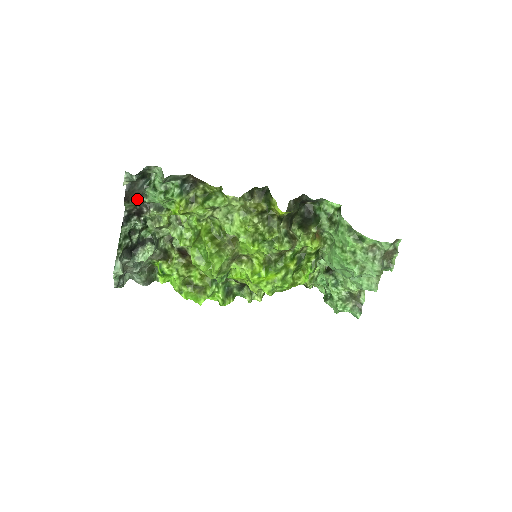
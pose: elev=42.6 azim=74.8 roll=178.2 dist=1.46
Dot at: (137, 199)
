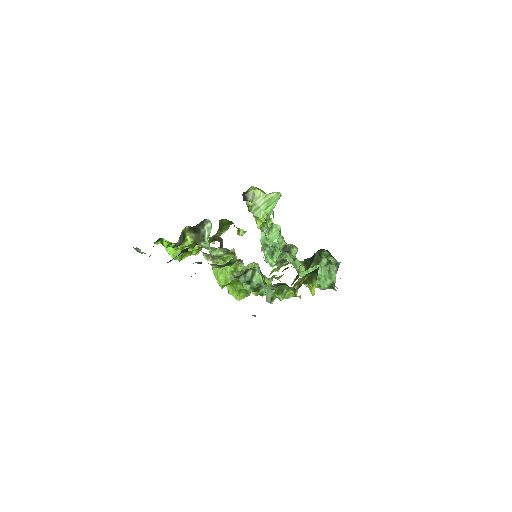
Dot at: occluded
